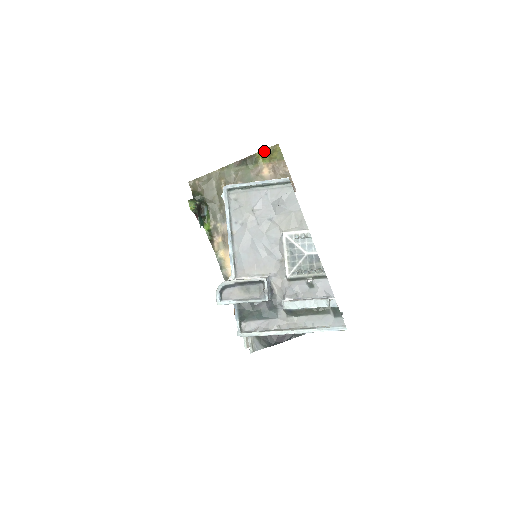
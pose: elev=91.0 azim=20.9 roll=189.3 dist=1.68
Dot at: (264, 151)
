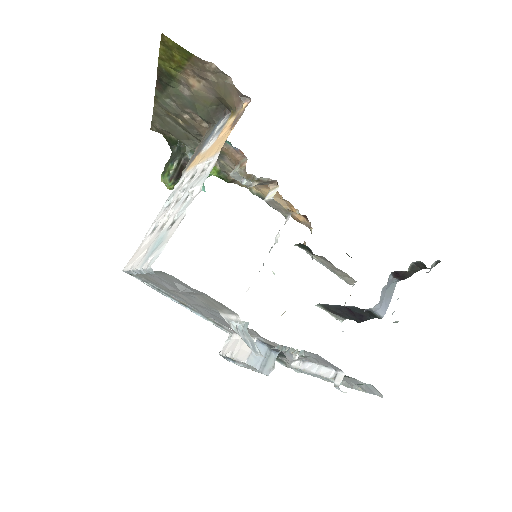
Dot at: (161, 56)
